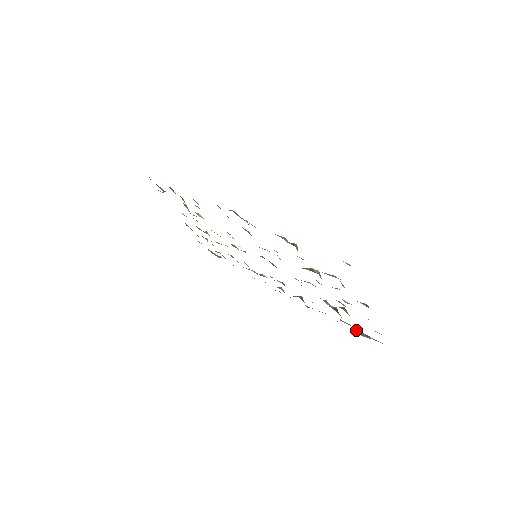
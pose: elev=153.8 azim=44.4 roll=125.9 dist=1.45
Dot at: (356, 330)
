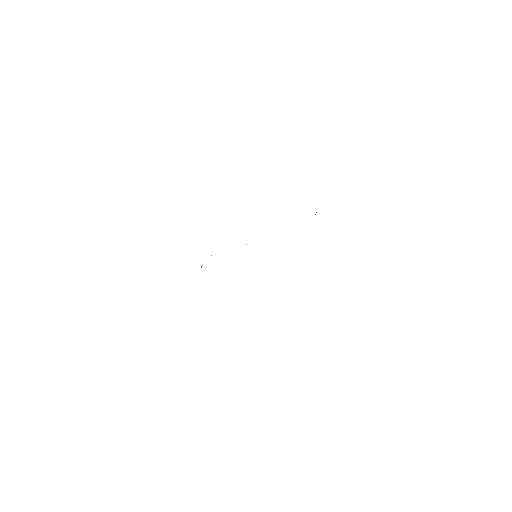
Dot at: occluded
